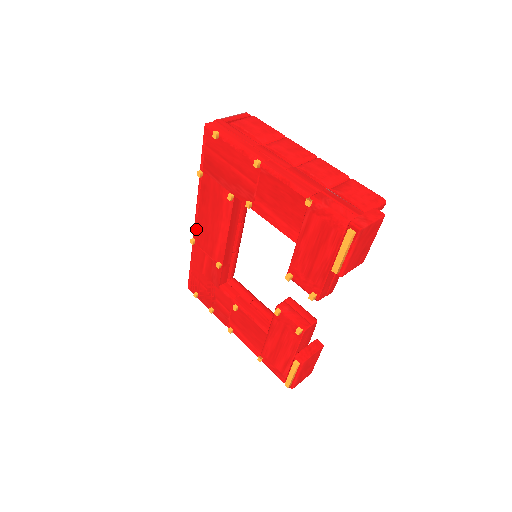
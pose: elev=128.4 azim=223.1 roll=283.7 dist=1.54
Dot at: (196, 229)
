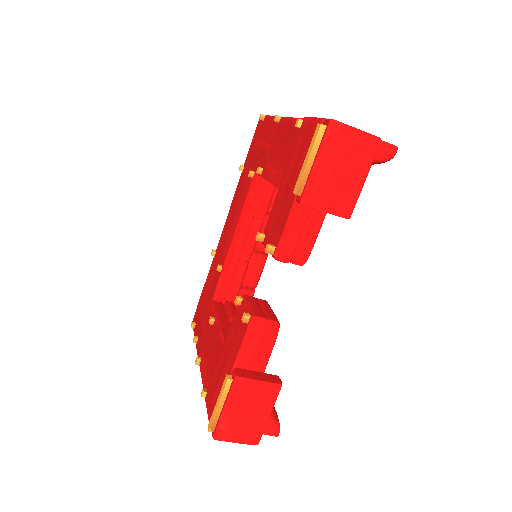
Dot at: (221, 237)
